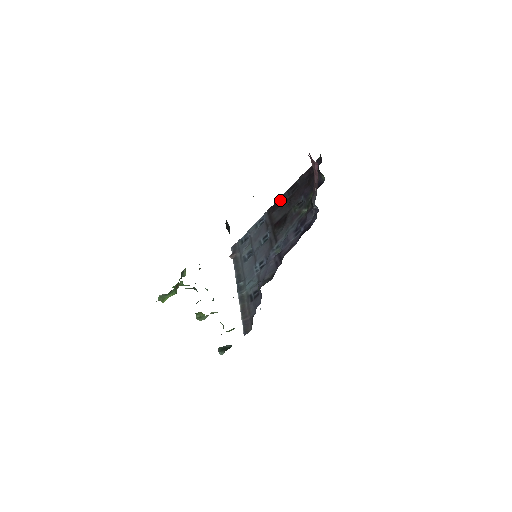
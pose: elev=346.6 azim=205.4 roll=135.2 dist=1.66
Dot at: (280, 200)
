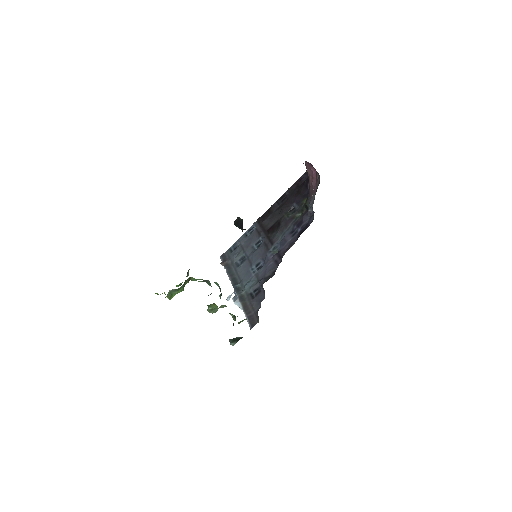
Dot at: (270, 210)
